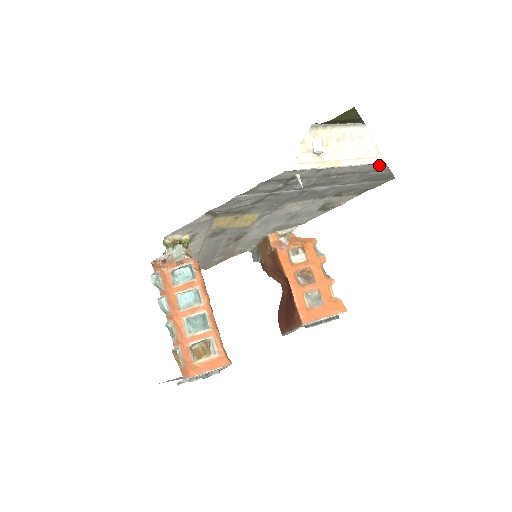
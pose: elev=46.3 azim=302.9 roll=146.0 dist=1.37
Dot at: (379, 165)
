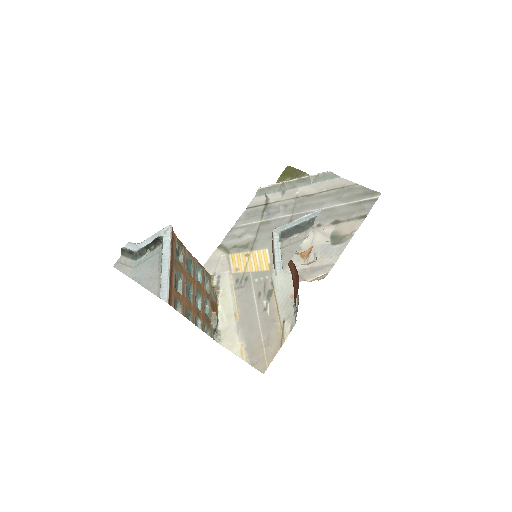
Dot at: (337, 181)
